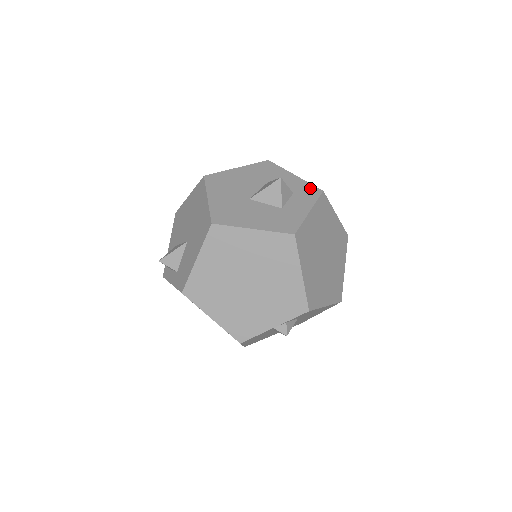
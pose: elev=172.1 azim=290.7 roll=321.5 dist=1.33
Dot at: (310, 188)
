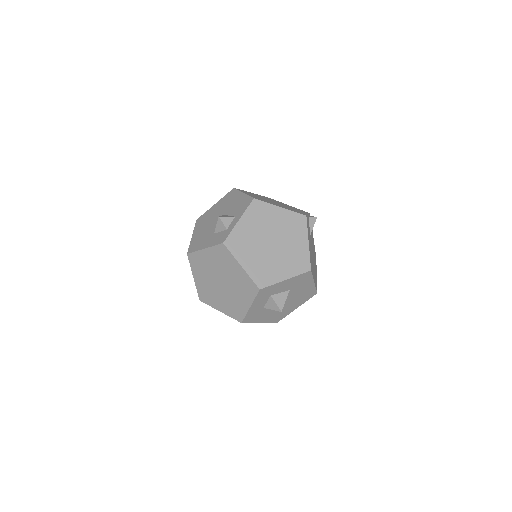
Dot at: occluded
